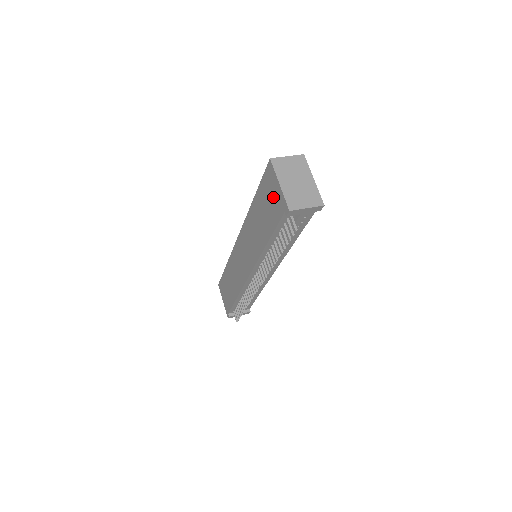
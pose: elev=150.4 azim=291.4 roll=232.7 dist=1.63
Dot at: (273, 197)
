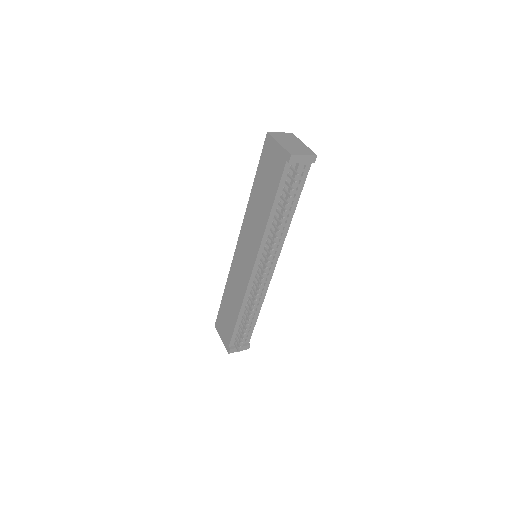
Dot at: (273, 161)
